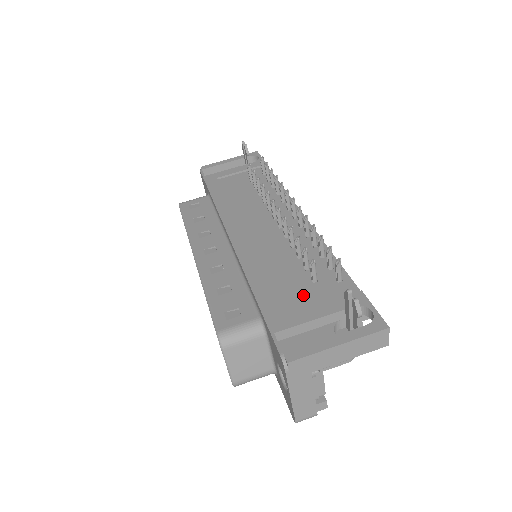
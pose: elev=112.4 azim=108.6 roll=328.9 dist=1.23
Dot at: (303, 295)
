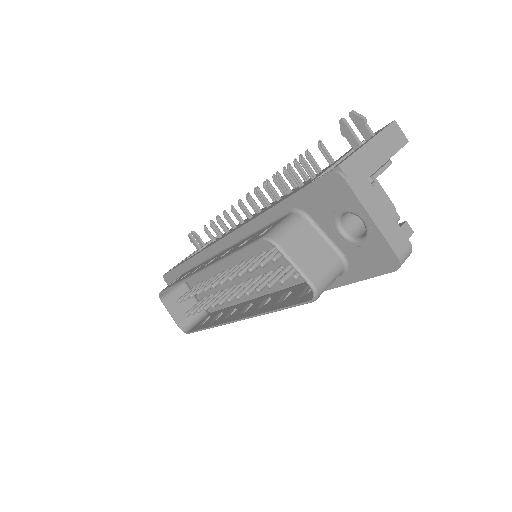
Dot at: occluded
